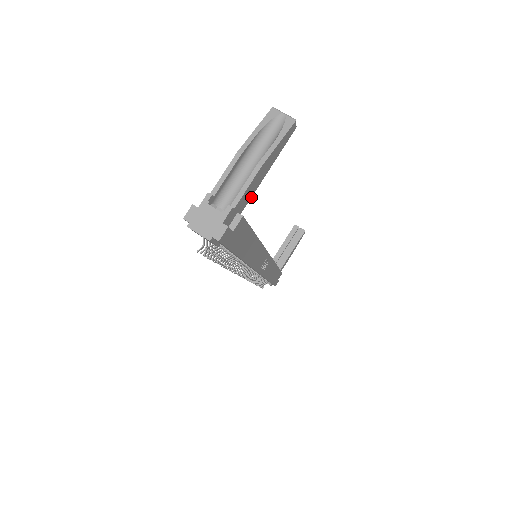
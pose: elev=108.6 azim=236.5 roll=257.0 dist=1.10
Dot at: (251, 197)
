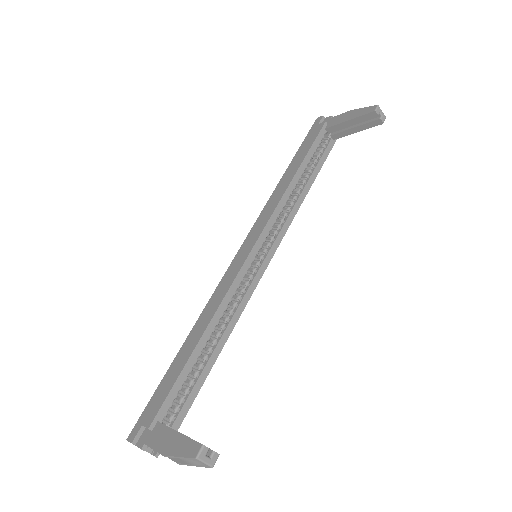
Dot at: occluded
